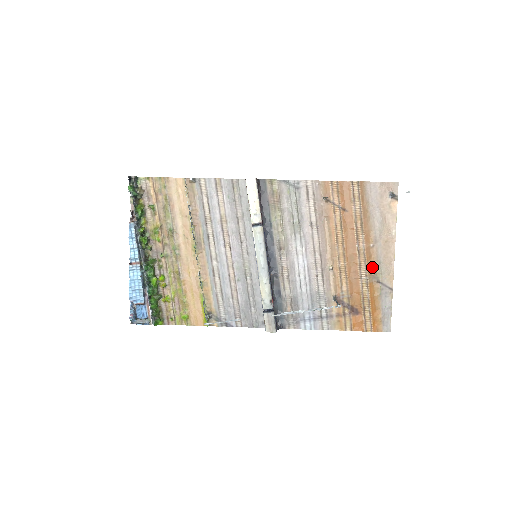
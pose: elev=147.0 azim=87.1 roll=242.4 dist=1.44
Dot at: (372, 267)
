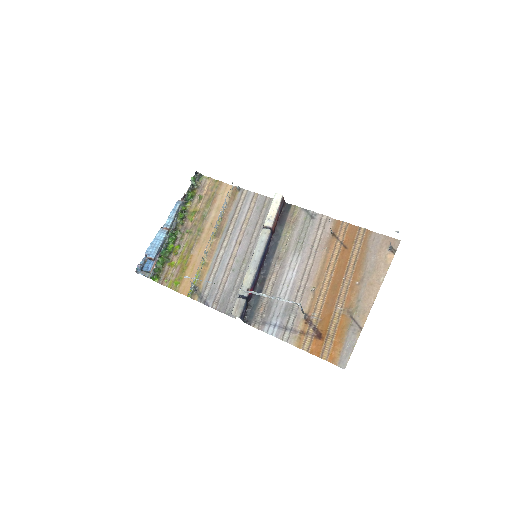
Dot at: (350, 302)
